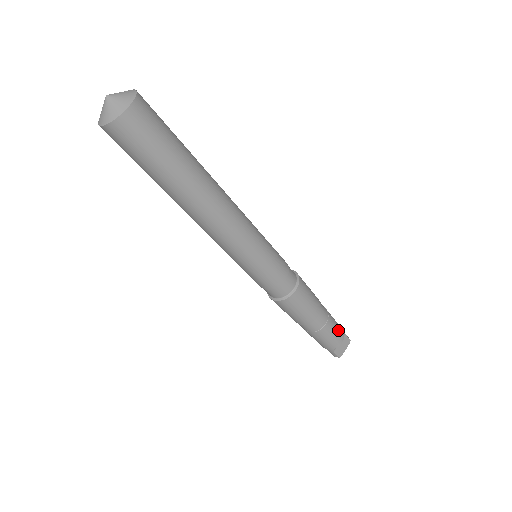
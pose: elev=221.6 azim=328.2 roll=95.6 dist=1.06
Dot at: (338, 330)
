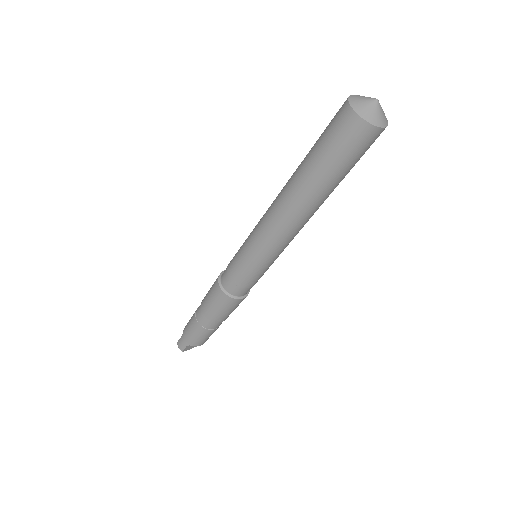
Dot at: occluded
